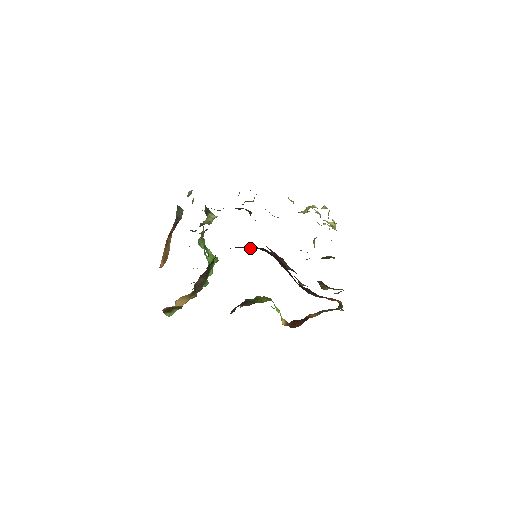
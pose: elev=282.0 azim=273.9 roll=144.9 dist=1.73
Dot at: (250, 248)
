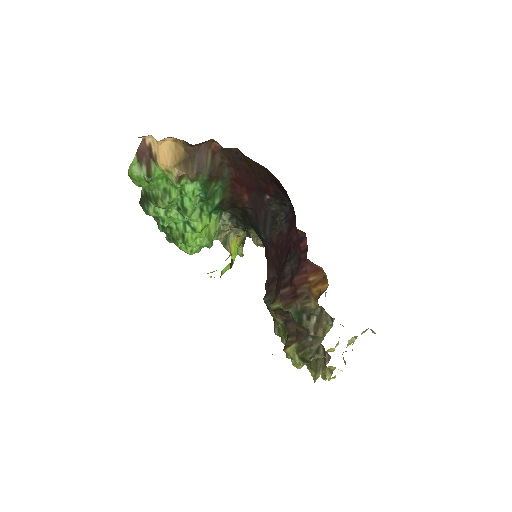
Dot at: (265, 230)
